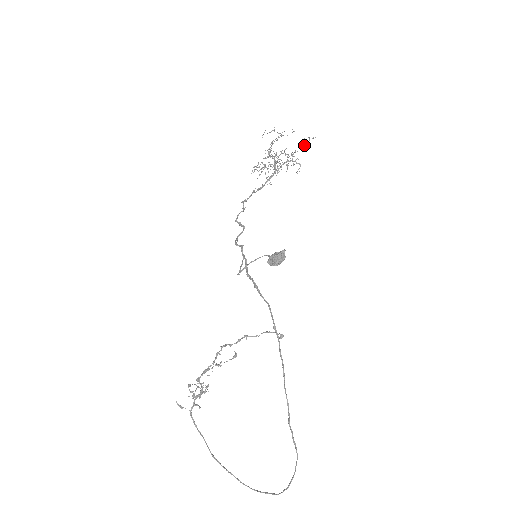
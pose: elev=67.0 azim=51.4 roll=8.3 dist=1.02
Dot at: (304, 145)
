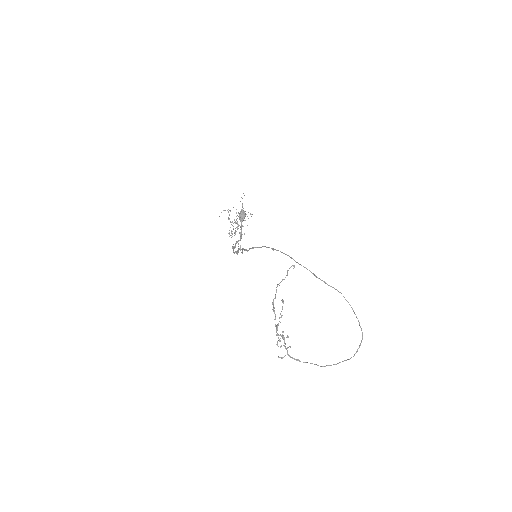
Dot at: occluded
